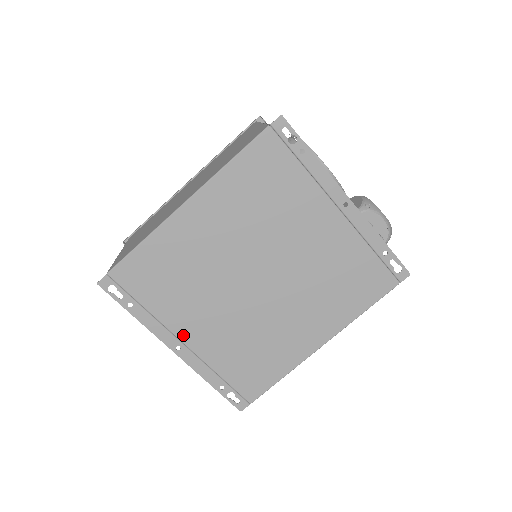
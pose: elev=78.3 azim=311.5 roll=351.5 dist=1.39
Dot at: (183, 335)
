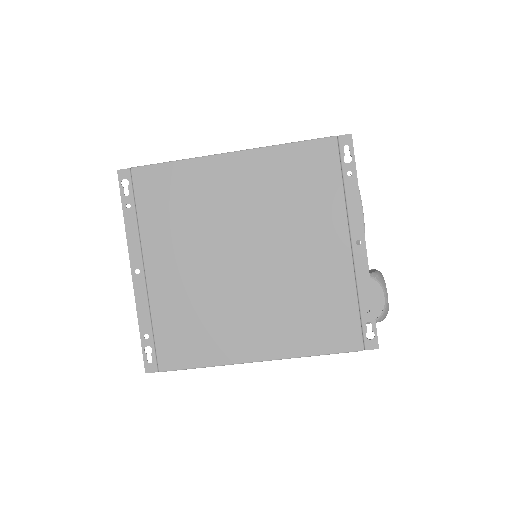
Dot at: (150, 263)
